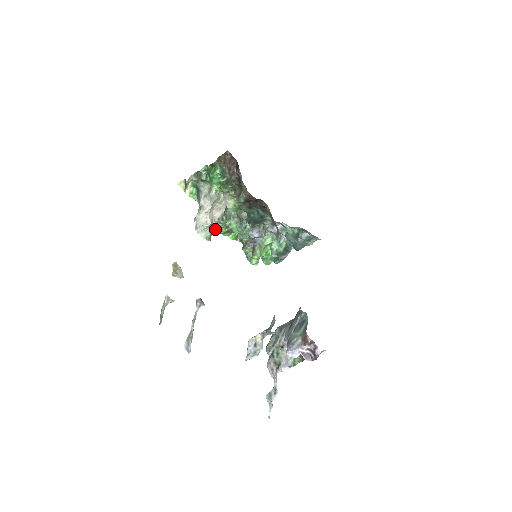
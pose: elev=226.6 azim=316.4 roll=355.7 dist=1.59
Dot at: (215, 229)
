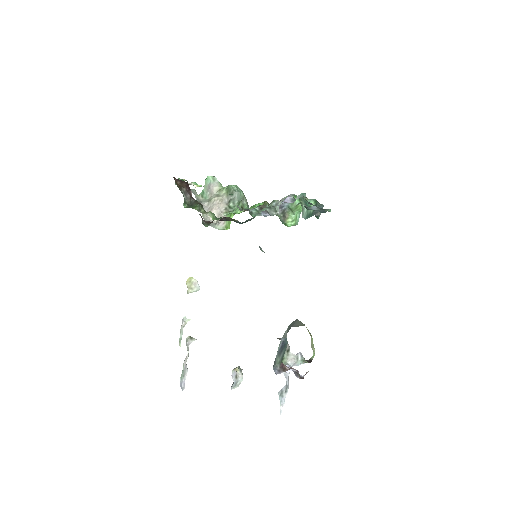
Dot at: (232, 213)
